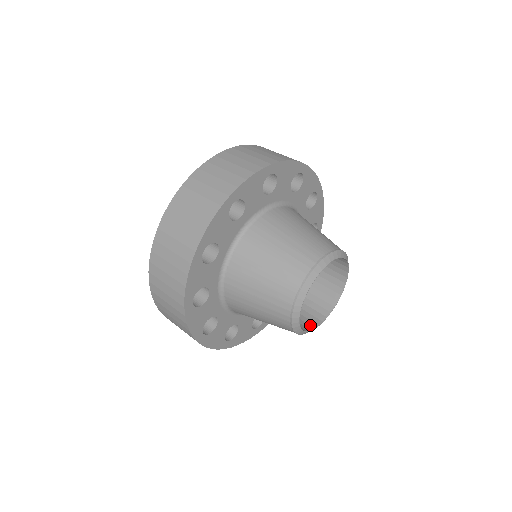
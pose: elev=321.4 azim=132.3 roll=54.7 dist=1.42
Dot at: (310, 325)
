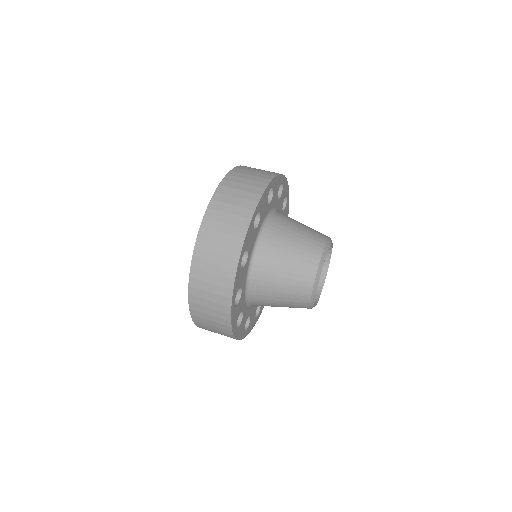
Dot at: occluded
